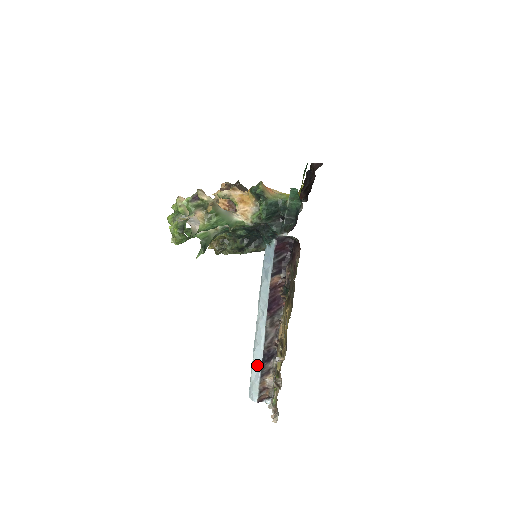
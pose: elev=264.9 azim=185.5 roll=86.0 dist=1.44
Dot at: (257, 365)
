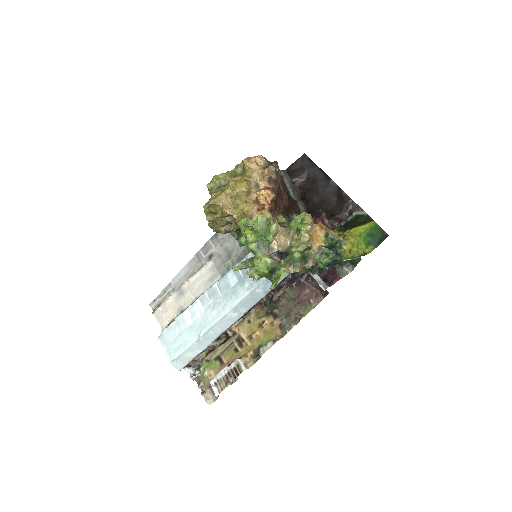
Dot at: (200, 346)
